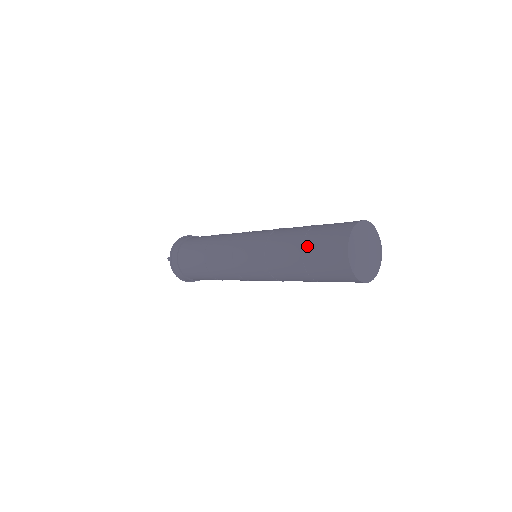
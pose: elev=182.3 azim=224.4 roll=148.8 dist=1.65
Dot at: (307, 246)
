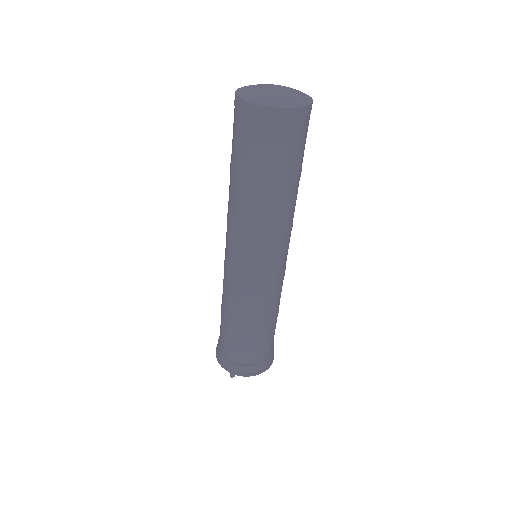
Dot at: (240, 163)
